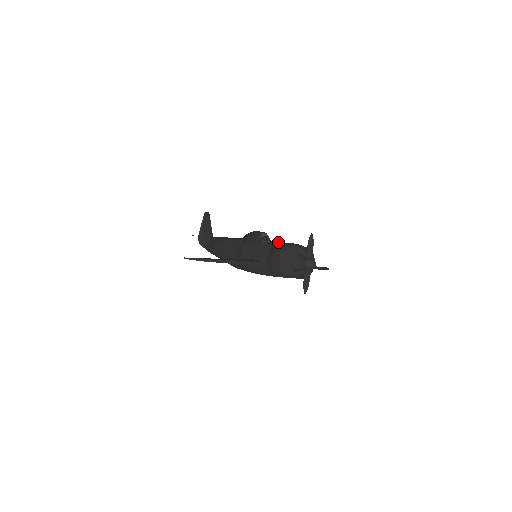
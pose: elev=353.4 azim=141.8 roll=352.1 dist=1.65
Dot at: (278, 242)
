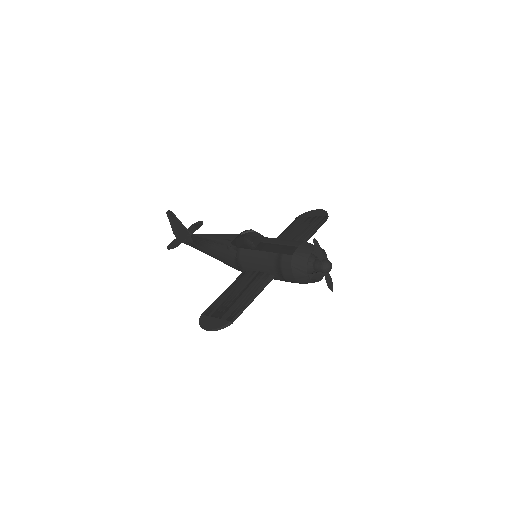
Dot at: (278, 250)
